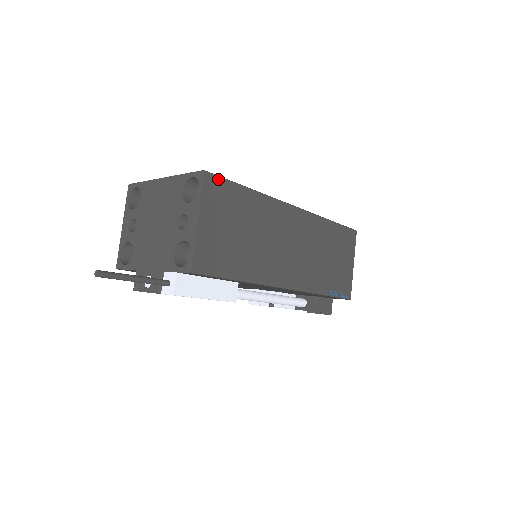
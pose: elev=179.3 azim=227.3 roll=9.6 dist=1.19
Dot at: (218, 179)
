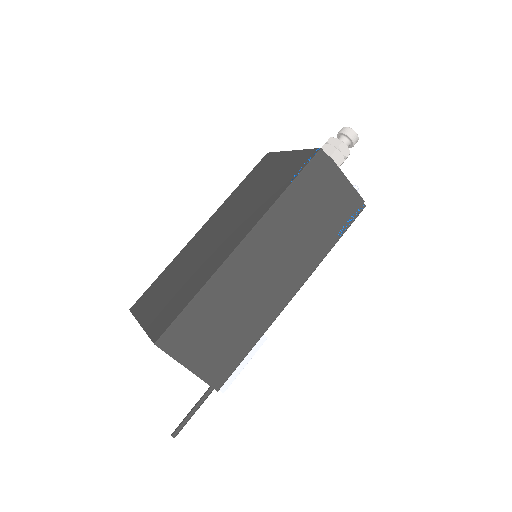
Dot at: (168, 332)
